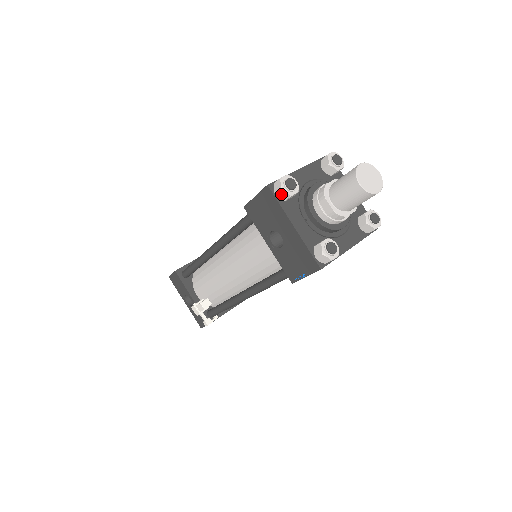
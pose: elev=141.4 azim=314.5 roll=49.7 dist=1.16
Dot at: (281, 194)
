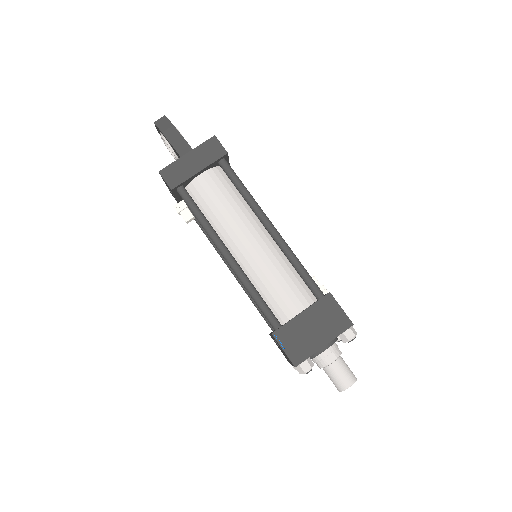
Dot at: (299, 370)
